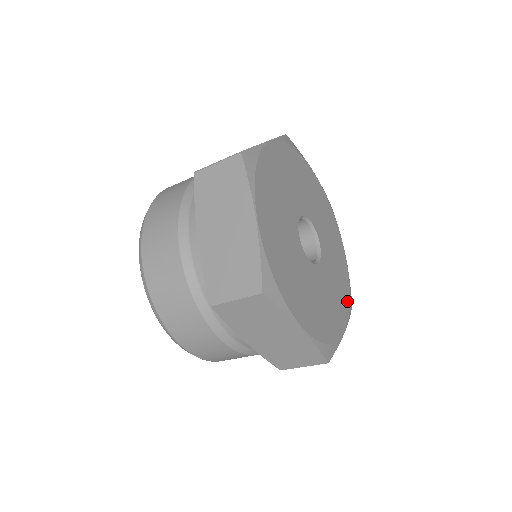
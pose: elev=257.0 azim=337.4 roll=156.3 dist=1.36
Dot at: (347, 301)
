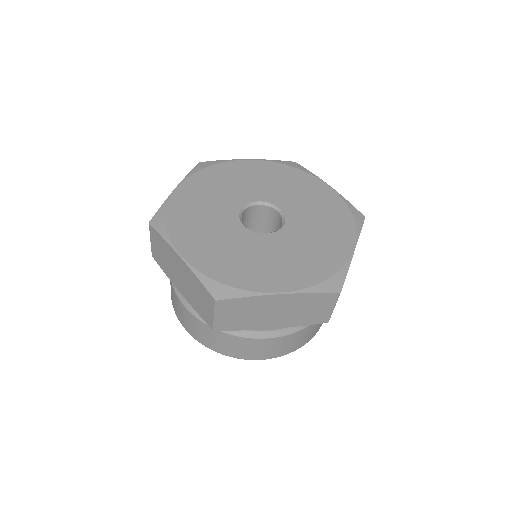
Dot at: (348, 222)
